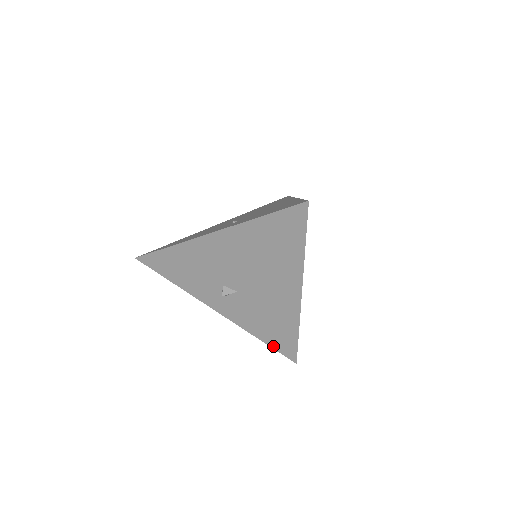
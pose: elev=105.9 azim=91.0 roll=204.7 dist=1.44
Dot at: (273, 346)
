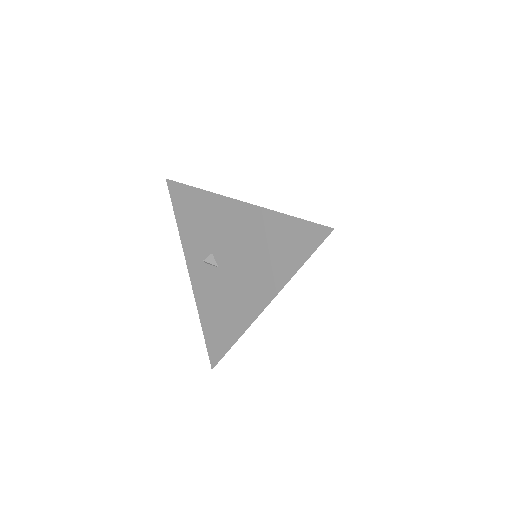
Dot at: (207, 338)
